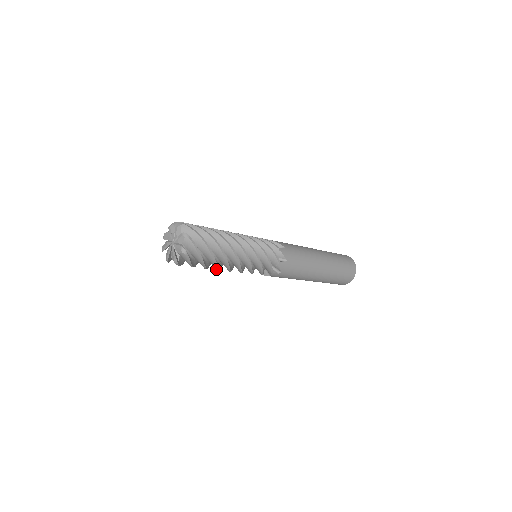
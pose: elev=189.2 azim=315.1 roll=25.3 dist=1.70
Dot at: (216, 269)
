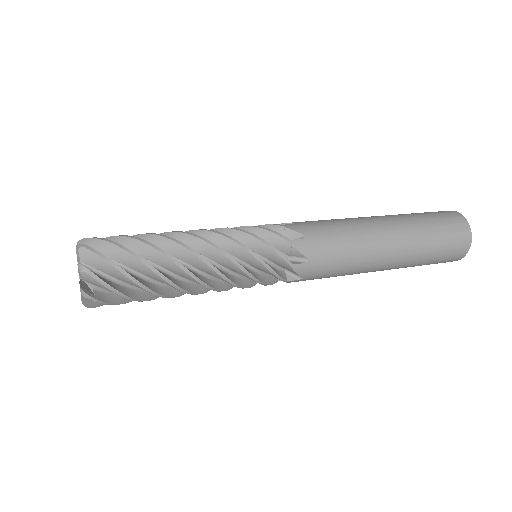
Dot at: (174, 296)
